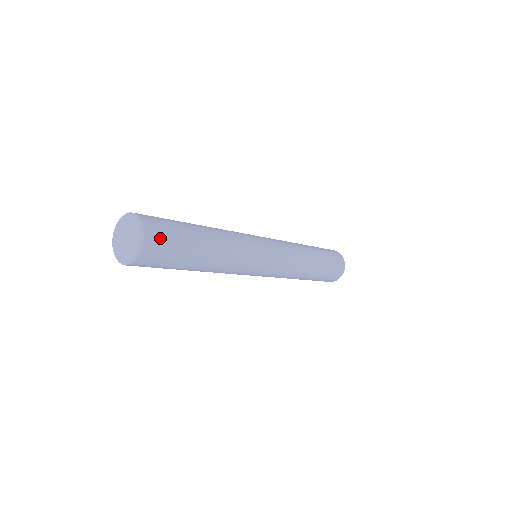
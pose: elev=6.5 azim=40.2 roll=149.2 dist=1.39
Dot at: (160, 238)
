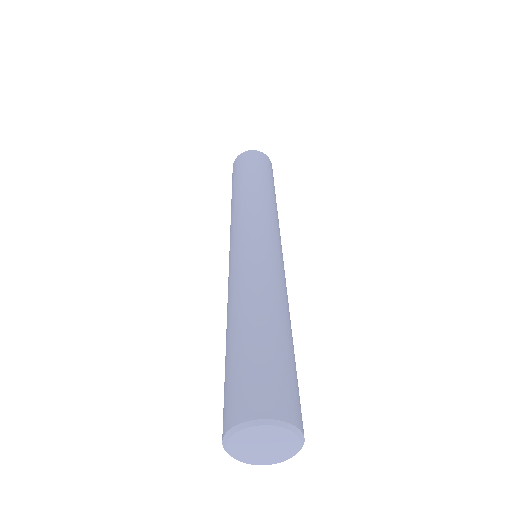
Dot at: occluded
